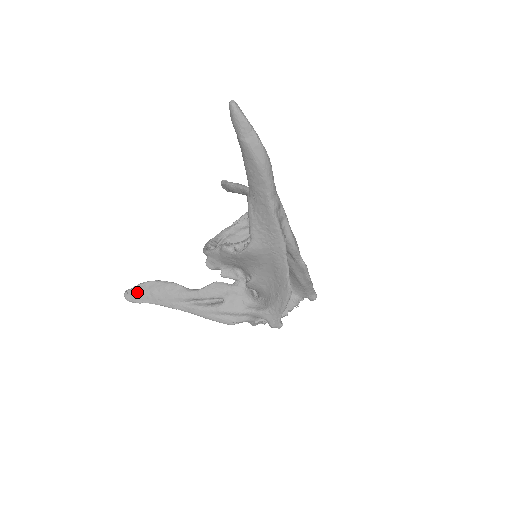
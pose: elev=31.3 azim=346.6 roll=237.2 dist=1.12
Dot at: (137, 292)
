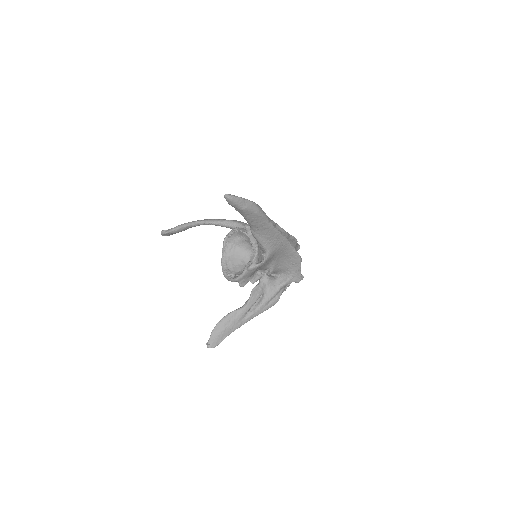
Dot at: (215, 338)
